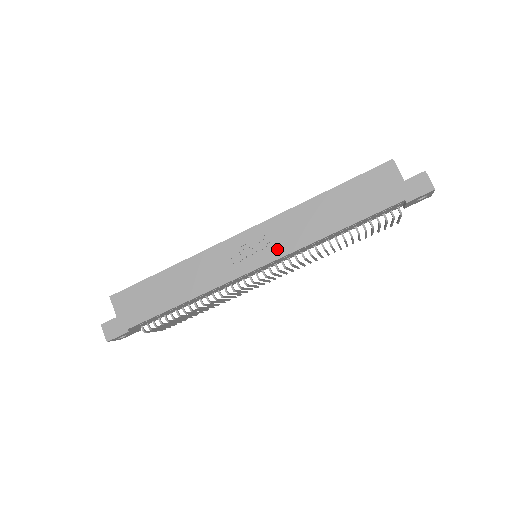
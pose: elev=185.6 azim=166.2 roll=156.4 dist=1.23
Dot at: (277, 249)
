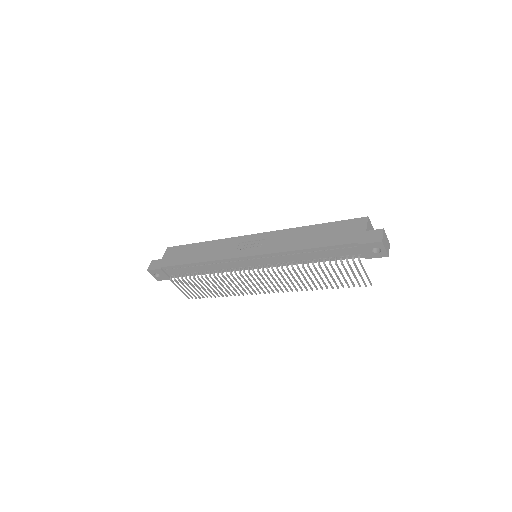
Dot at: (265, 249)
